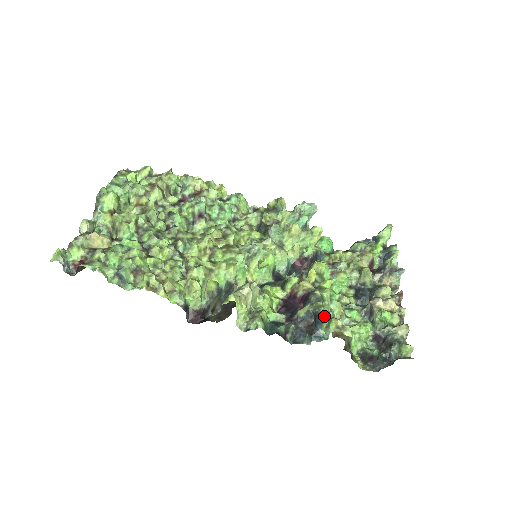
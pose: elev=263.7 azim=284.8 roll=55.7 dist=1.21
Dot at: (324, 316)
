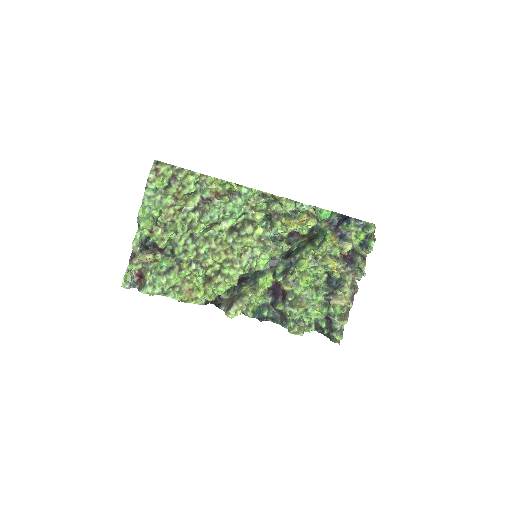
Dot at: (288, 322)
